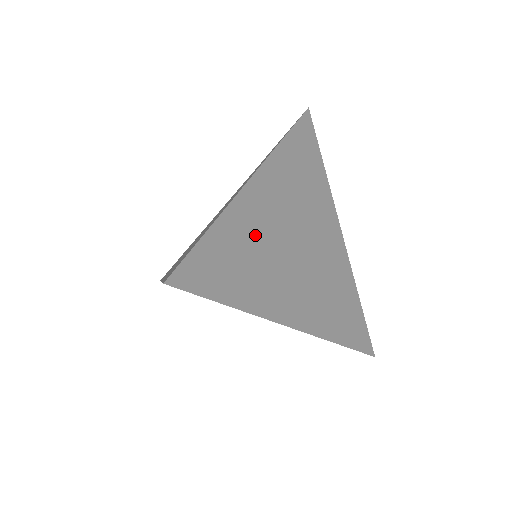
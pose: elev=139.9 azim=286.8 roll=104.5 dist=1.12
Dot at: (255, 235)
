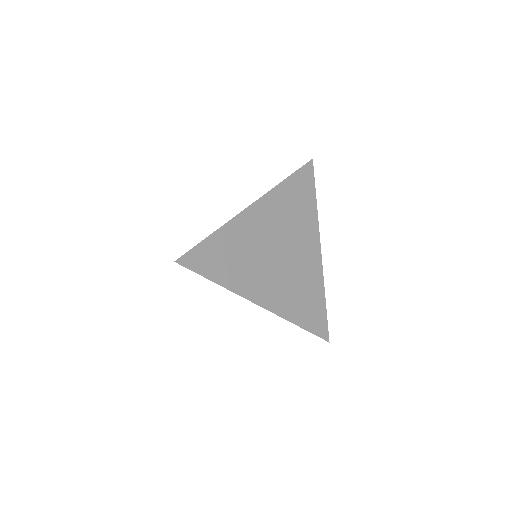
Dot at: (244, 242)
